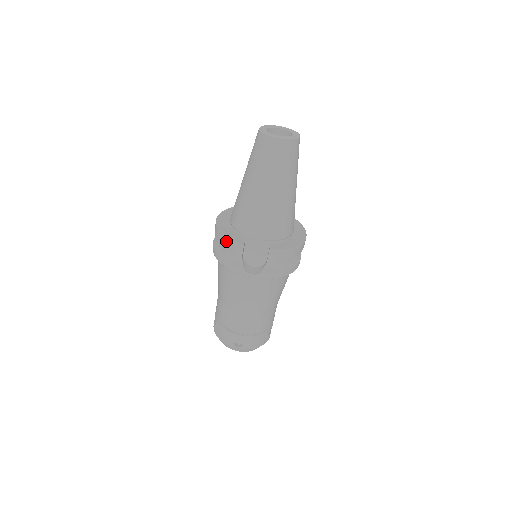
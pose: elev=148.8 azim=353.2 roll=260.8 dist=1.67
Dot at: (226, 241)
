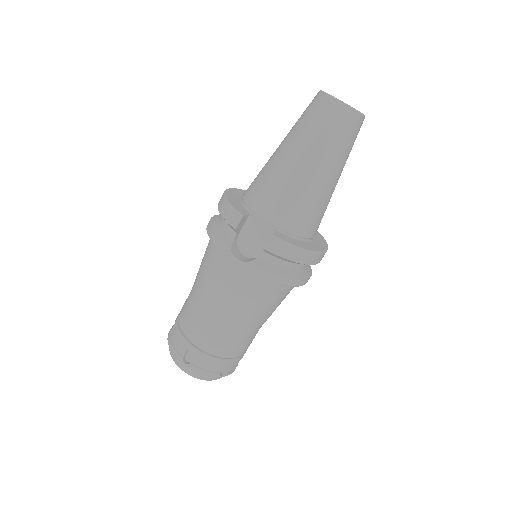
Dot at: (225, 207)
